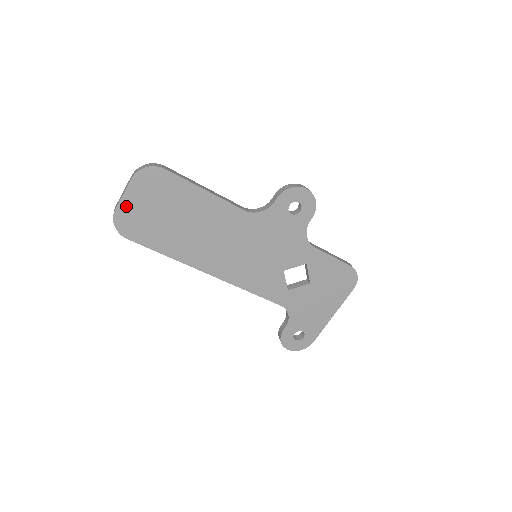
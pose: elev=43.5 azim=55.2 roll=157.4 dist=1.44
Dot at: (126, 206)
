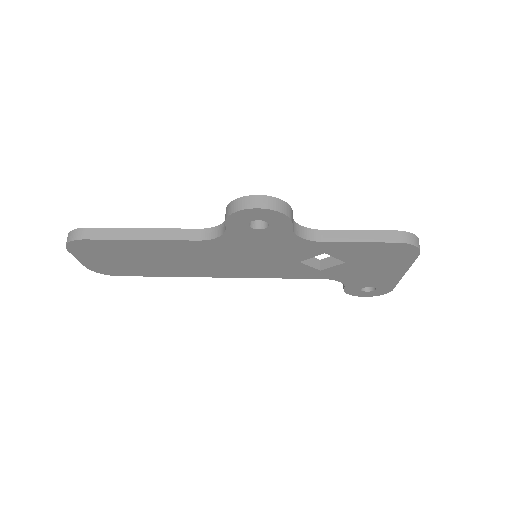
Dot at: (89, 263)
